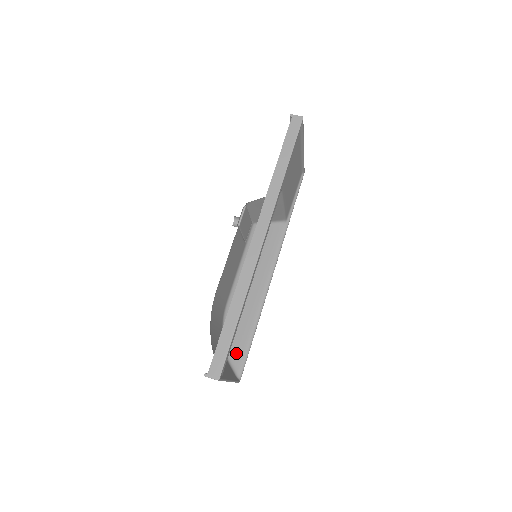
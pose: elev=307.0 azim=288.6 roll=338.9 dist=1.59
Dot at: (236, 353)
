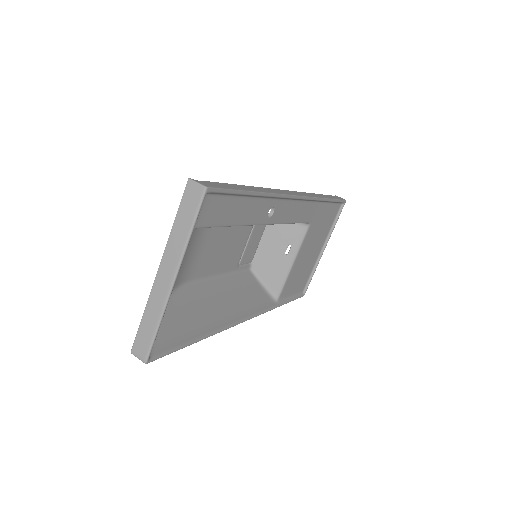
Dot at: (166, 331)
